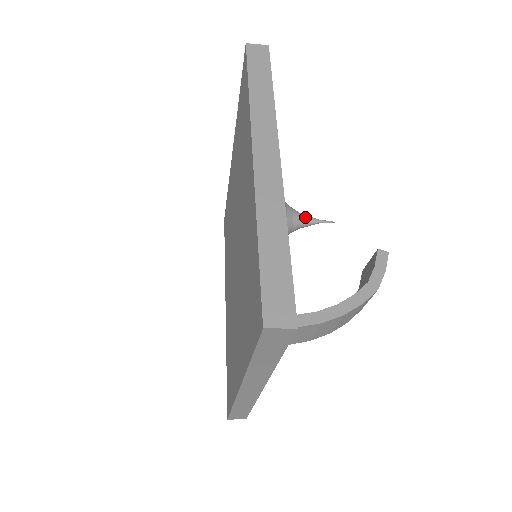
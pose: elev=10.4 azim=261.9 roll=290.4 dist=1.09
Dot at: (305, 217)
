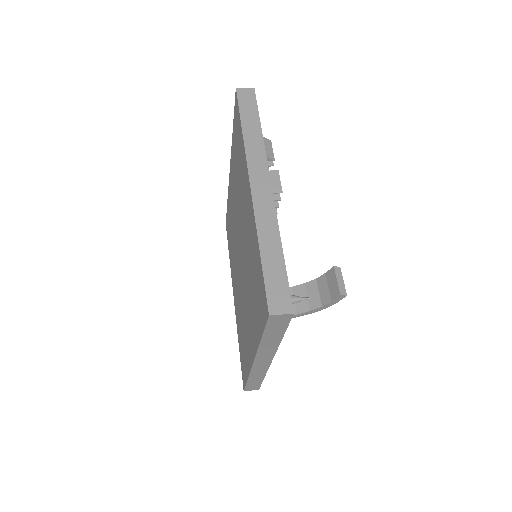
Dot at: occluded
